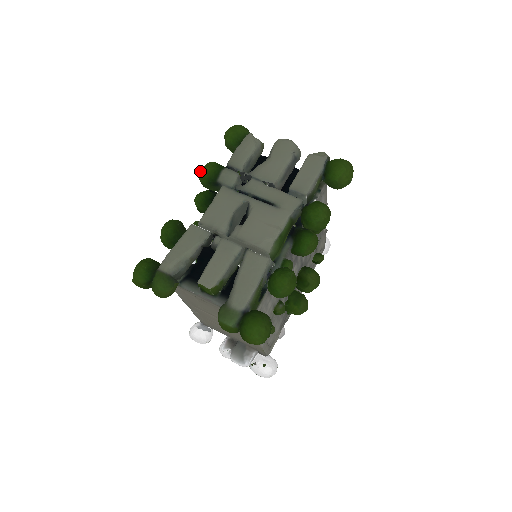
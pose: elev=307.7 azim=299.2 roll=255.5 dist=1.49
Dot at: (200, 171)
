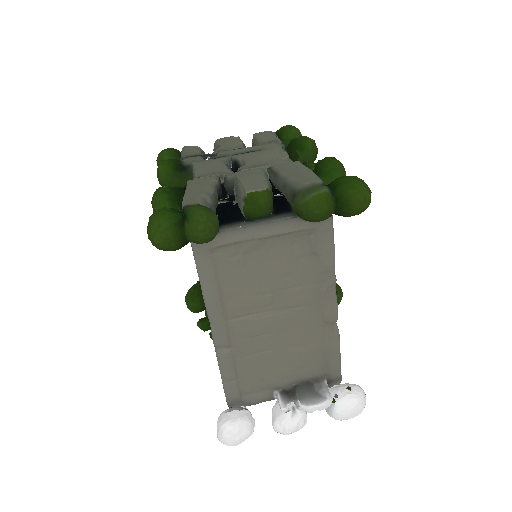
Dot at: (157, 168)
